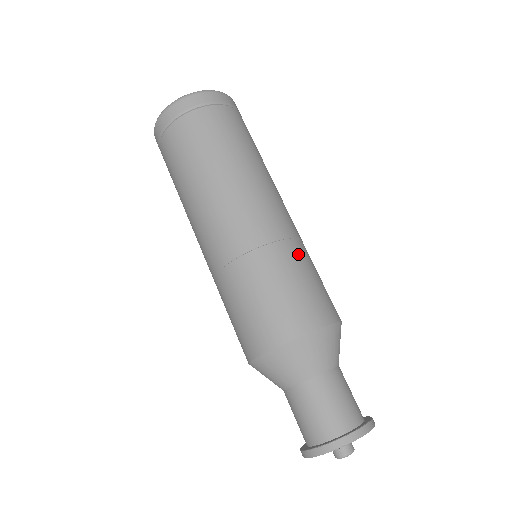
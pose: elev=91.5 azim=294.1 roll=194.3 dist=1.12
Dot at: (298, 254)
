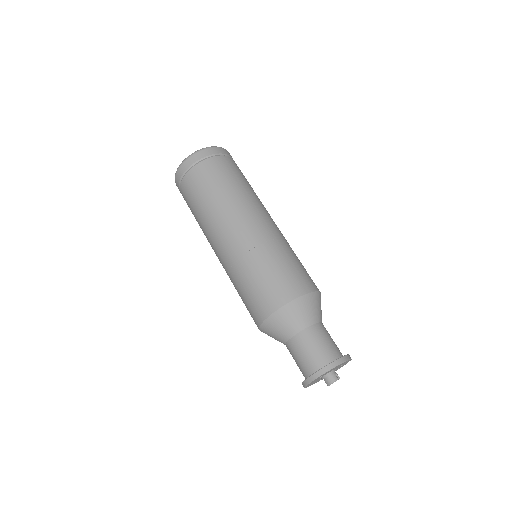
Dot at: (268, 254)
